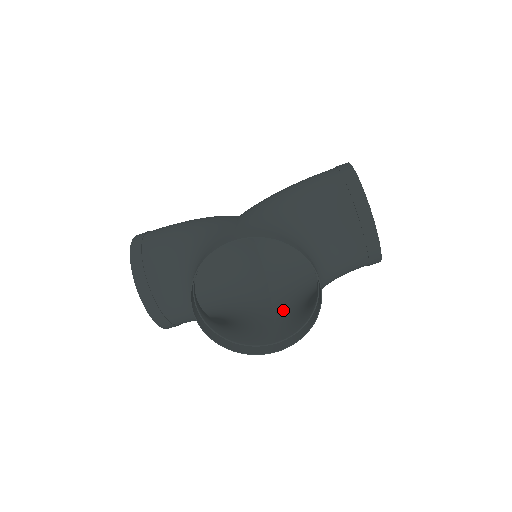
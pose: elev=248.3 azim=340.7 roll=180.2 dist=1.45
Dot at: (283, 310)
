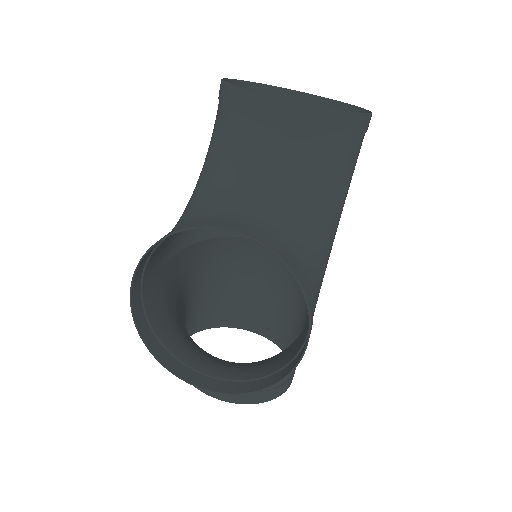
Dot at: occluded
